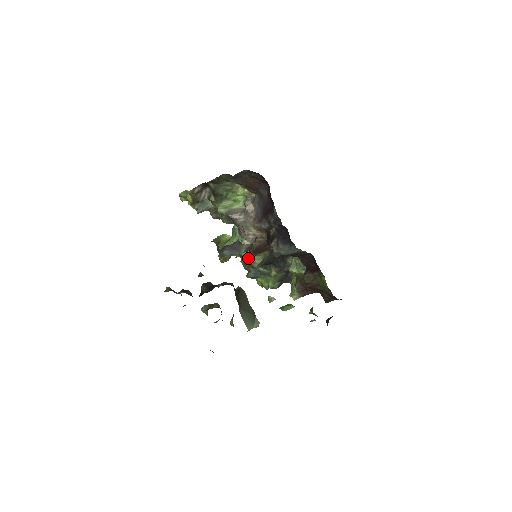
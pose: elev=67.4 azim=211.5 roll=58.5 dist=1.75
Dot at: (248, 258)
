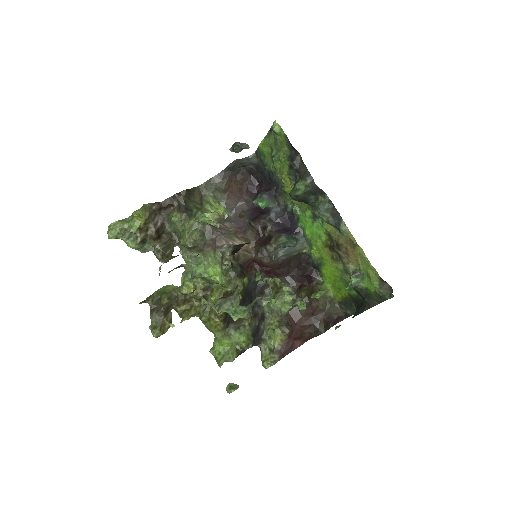
Dot at: (226, 286)
